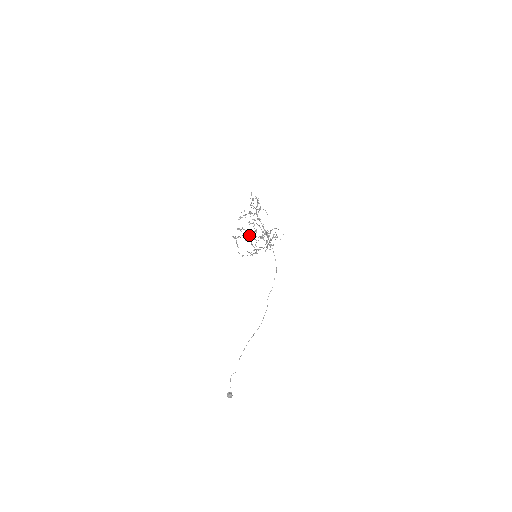
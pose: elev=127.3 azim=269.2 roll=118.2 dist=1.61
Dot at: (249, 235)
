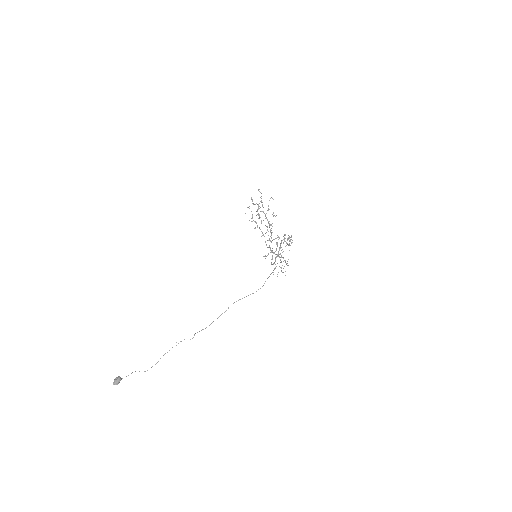
Dot at: (262, 202)
